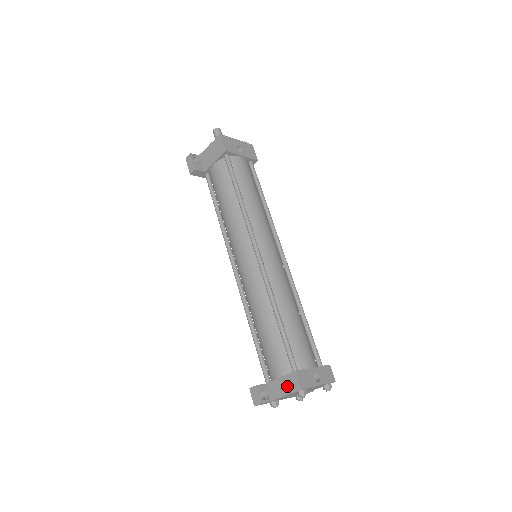
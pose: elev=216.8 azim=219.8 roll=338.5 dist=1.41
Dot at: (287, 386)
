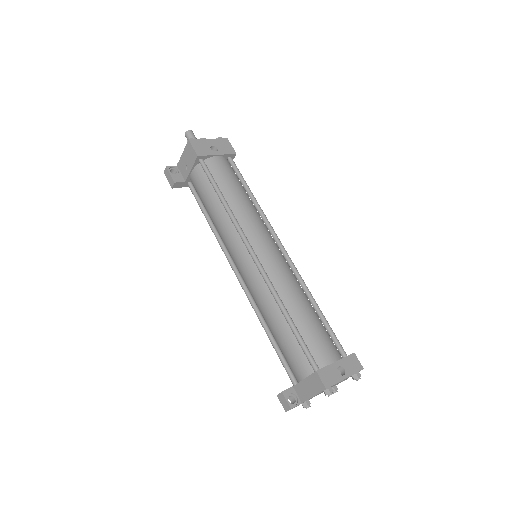
Dot at: (312, 387)
